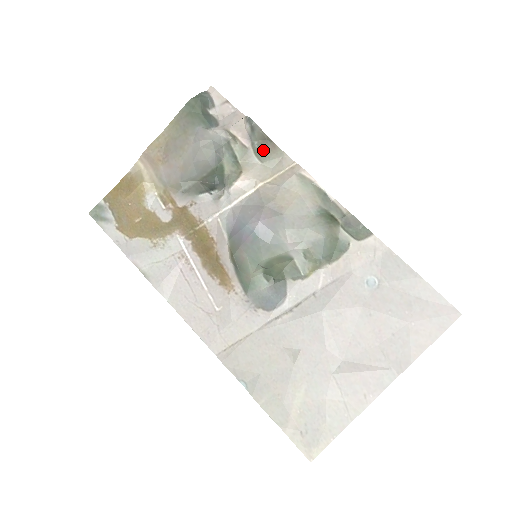
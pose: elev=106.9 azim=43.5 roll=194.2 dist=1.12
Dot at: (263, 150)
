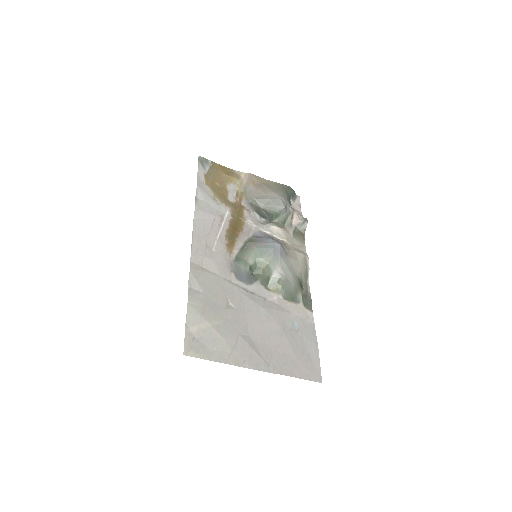
Dot at: (298, 235)
